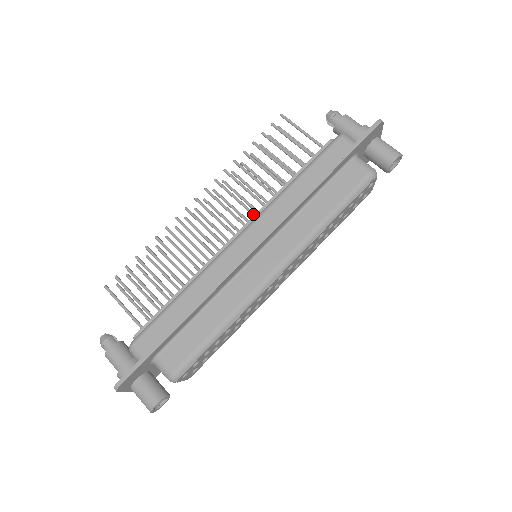
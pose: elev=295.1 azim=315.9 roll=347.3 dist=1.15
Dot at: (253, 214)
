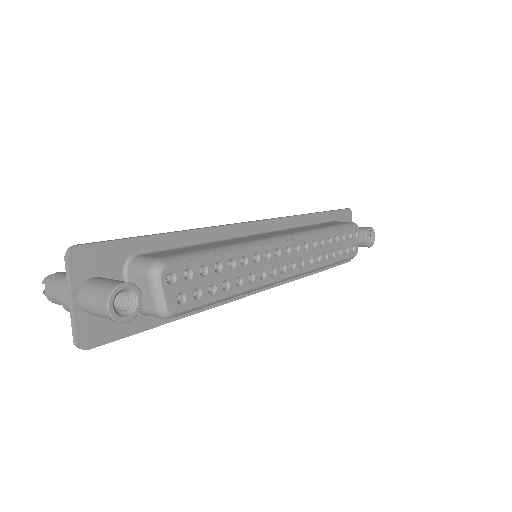
Dot at: occluded
